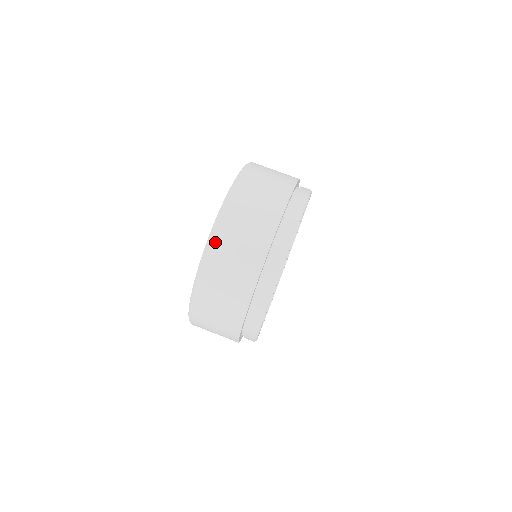
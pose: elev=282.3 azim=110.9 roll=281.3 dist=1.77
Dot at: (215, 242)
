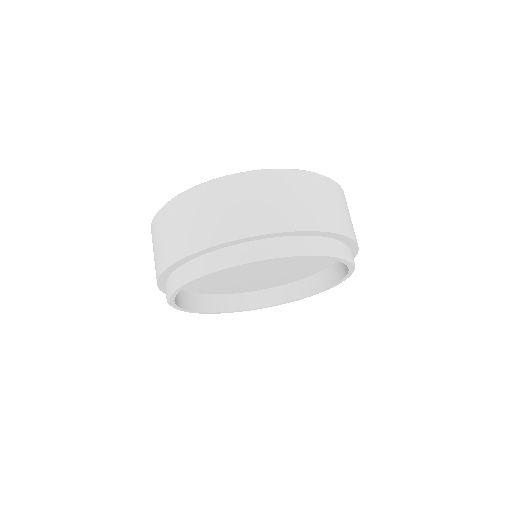
Dot at: (269, 176)
